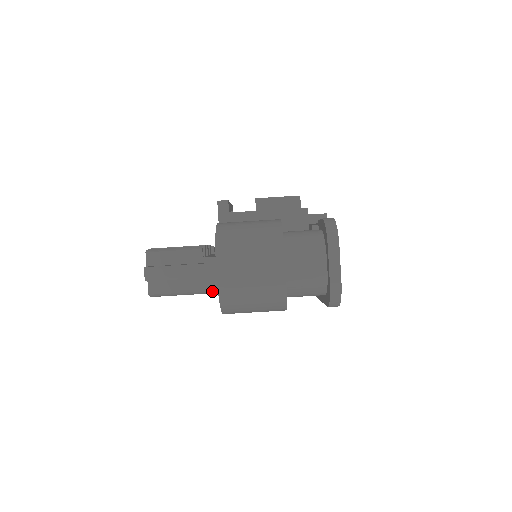
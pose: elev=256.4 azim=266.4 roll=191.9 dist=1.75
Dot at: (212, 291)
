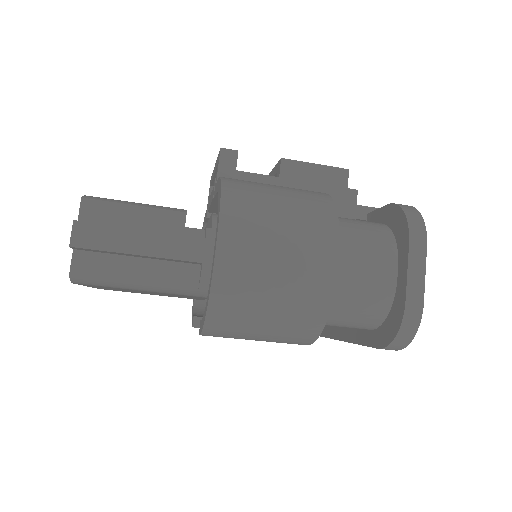
Dot at: (190, 289)
